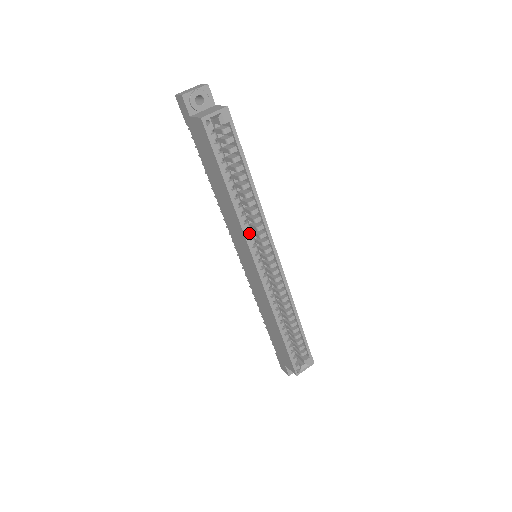
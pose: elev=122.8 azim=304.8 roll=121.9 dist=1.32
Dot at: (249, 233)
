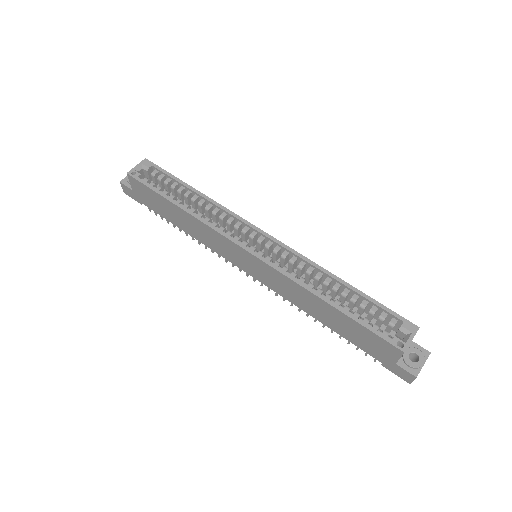
Dot at: (221, 229)
